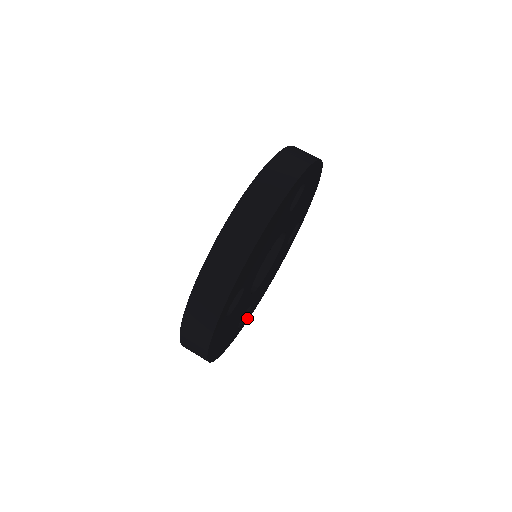
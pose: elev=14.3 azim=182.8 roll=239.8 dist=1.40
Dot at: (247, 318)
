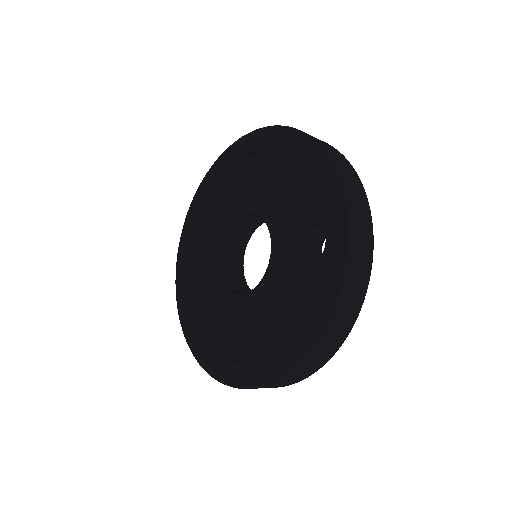
Dot at: occluded
